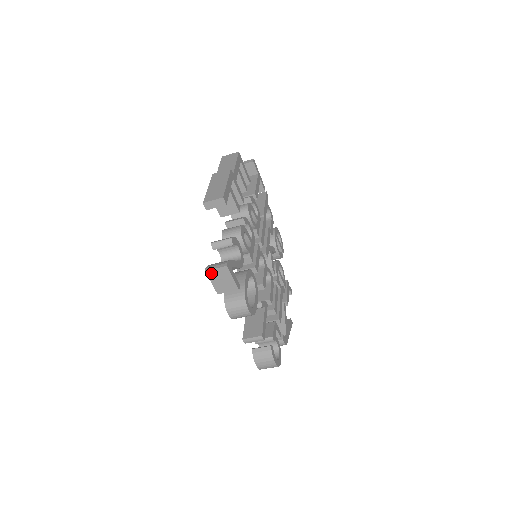
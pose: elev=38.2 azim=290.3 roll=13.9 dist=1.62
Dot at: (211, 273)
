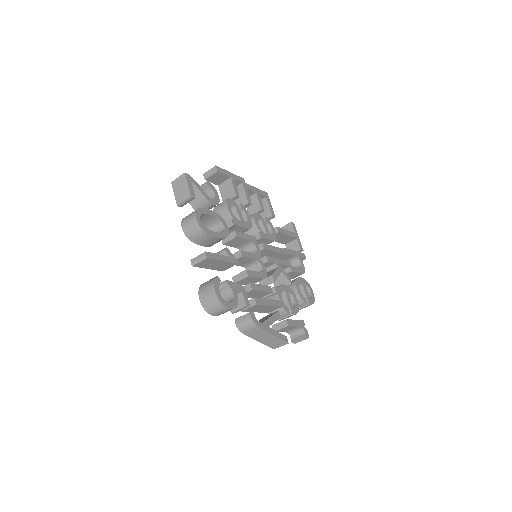
Dot at: (175, 183)
